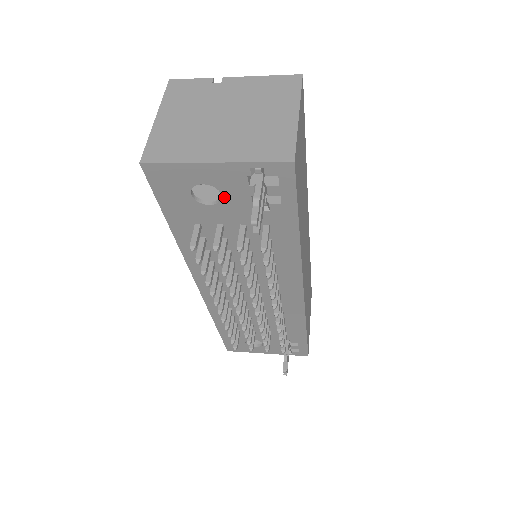
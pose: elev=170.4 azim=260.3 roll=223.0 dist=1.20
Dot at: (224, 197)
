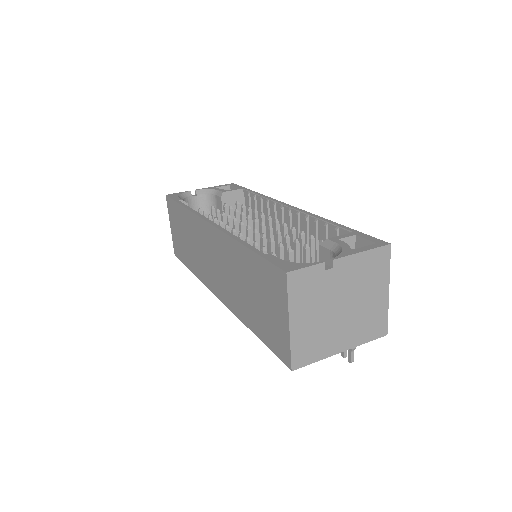
Dot at: occluded
